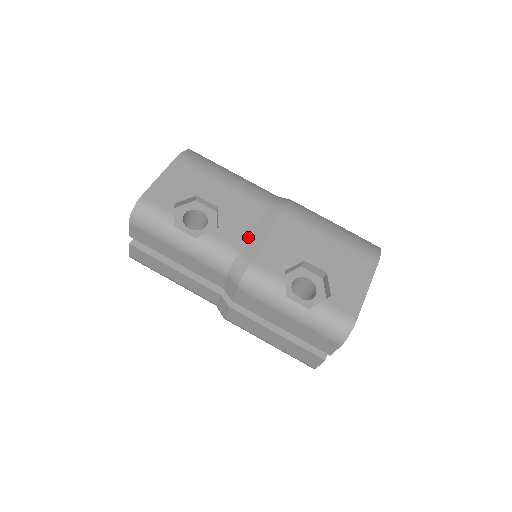
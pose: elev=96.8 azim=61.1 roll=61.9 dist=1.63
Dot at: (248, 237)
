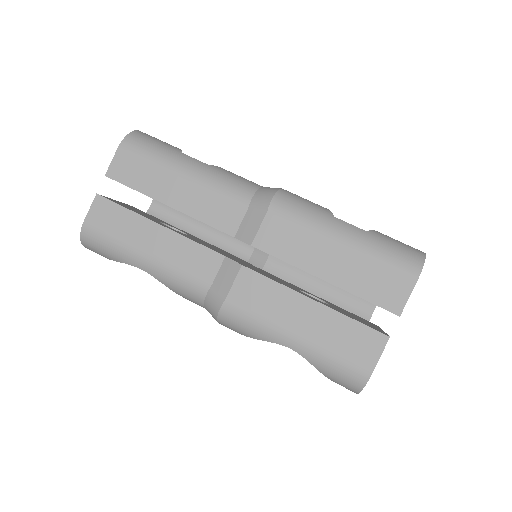
Dot at: occluded
